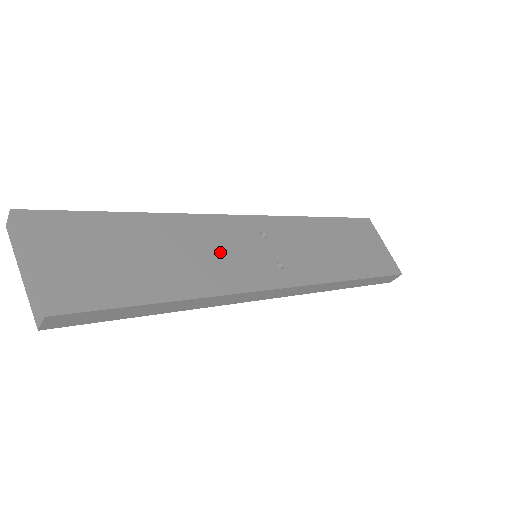
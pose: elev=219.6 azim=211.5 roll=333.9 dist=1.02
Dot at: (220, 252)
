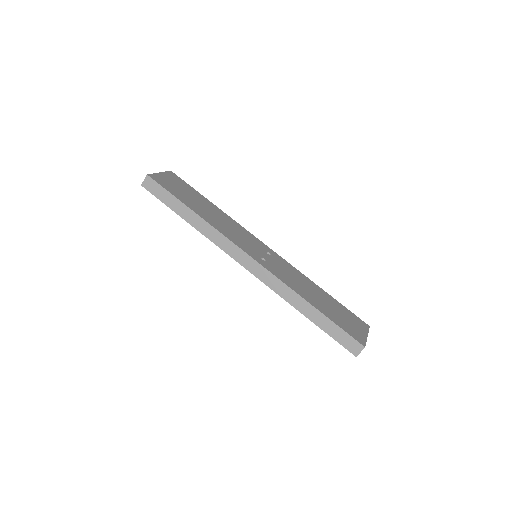
Dot at: (235, 232)
